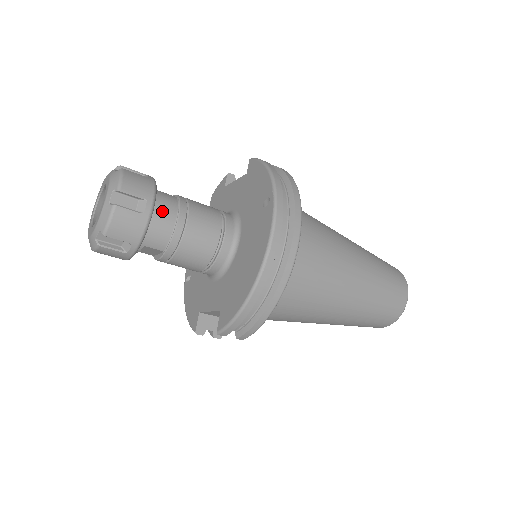
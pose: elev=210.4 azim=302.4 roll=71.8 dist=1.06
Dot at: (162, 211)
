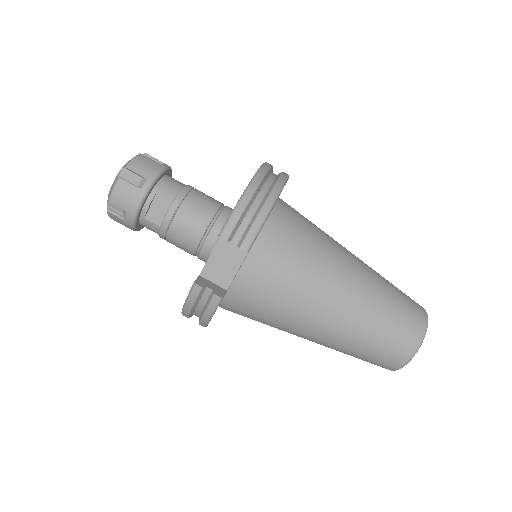
Dot at: occluded
